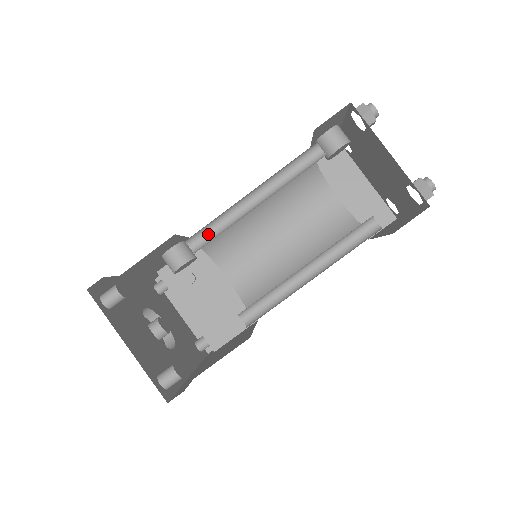
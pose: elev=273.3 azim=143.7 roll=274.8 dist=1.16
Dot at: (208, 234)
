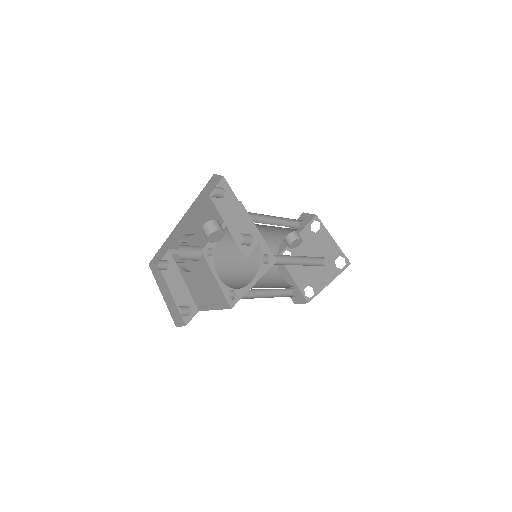
Dot at: occluded
